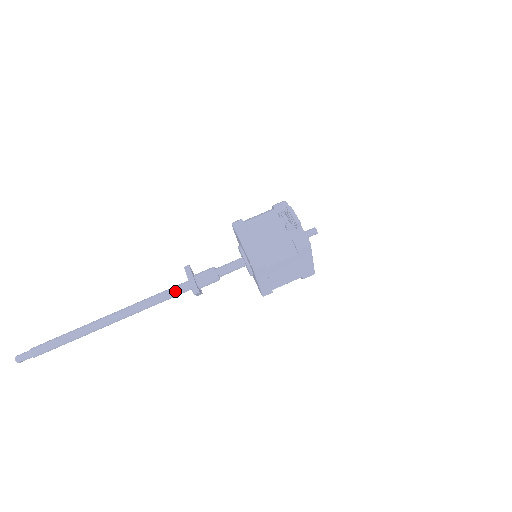
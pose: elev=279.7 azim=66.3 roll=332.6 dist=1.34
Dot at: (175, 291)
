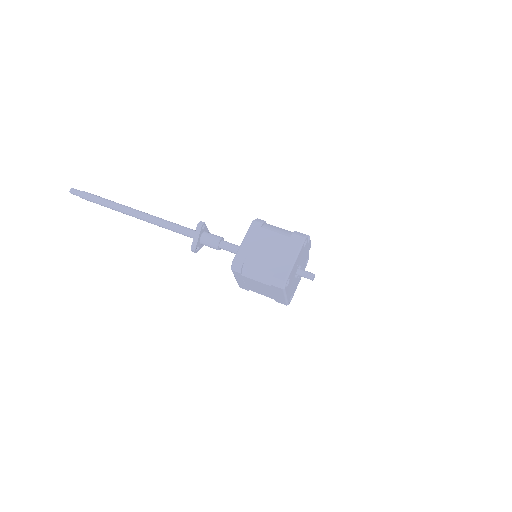
Dot at: (187, 228)
